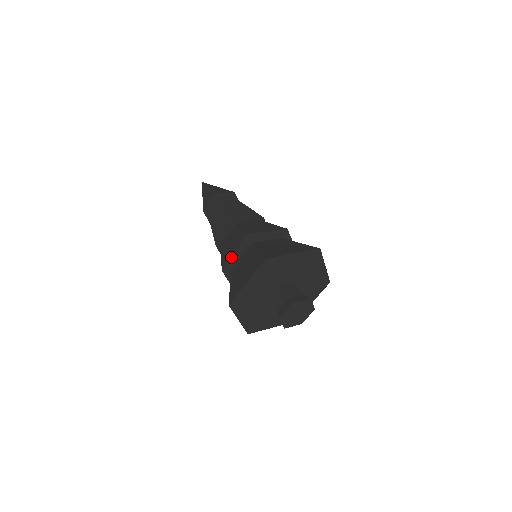
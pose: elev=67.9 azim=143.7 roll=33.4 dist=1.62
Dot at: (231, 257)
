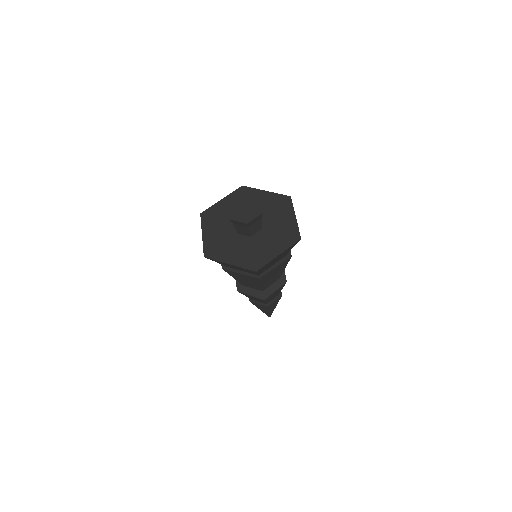
Dot at: occluded
